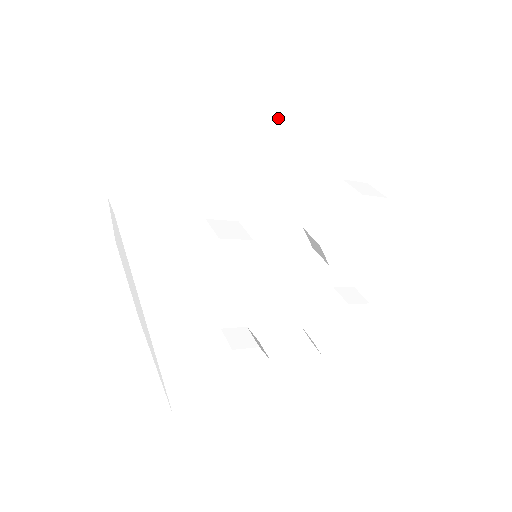
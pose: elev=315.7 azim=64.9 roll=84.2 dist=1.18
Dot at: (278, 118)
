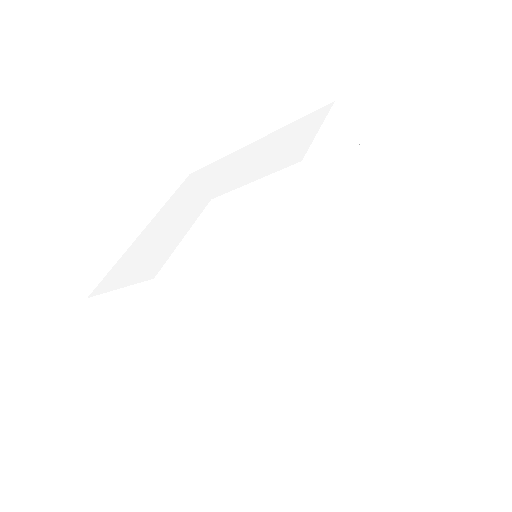
Dot at: (344, 181)
